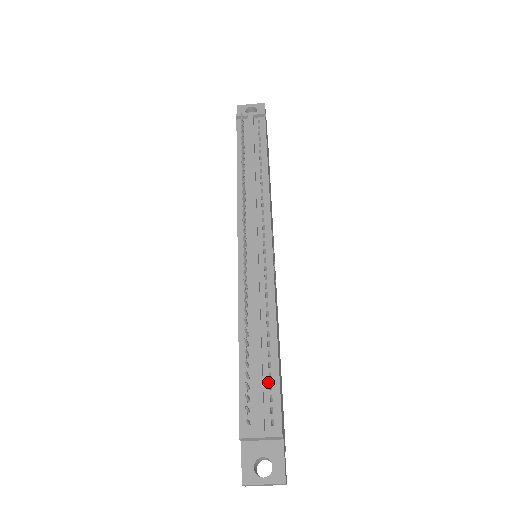
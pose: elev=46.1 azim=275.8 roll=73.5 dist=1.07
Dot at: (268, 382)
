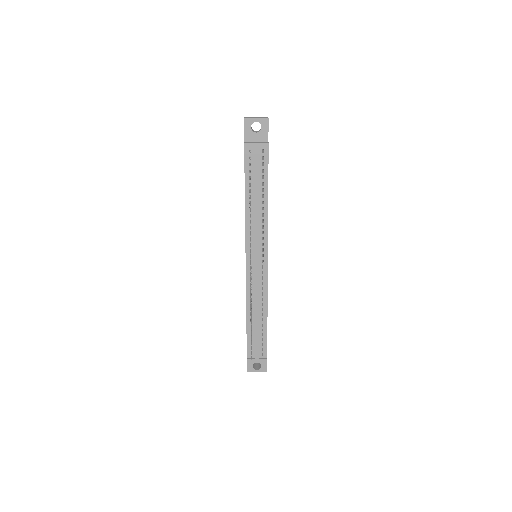
Dot at: (261, 338)
